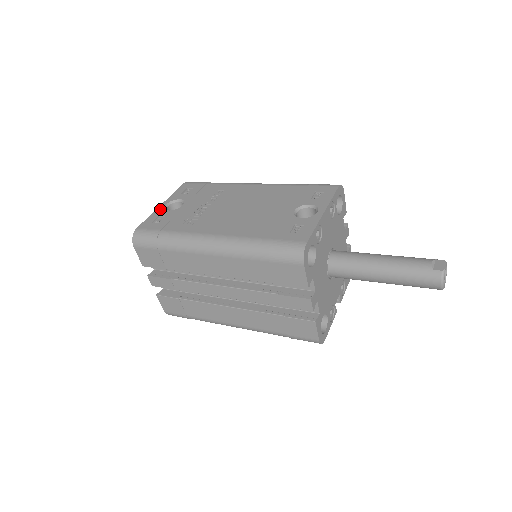
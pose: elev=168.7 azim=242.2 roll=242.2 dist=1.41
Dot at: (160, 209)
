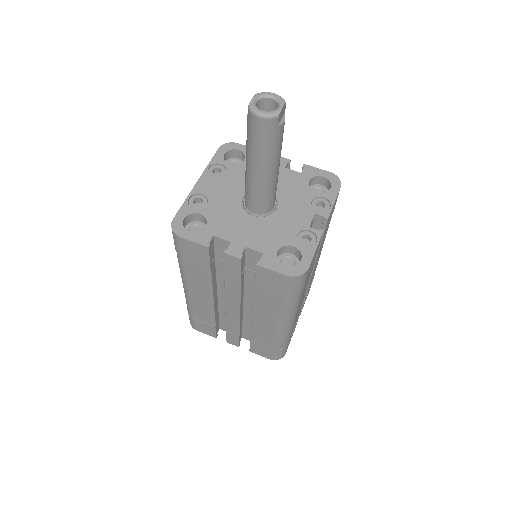
Dot at: occluded
